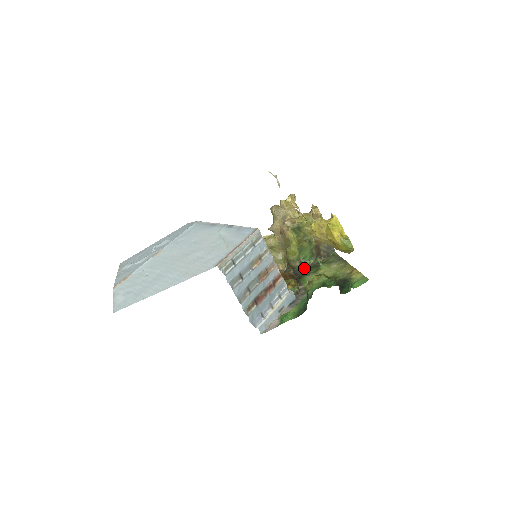
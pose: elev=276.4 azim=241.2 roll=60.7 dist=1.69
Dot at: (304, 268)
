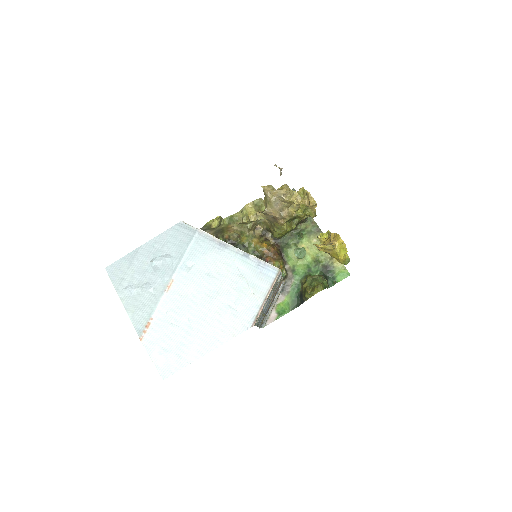
Dot at: occluded
